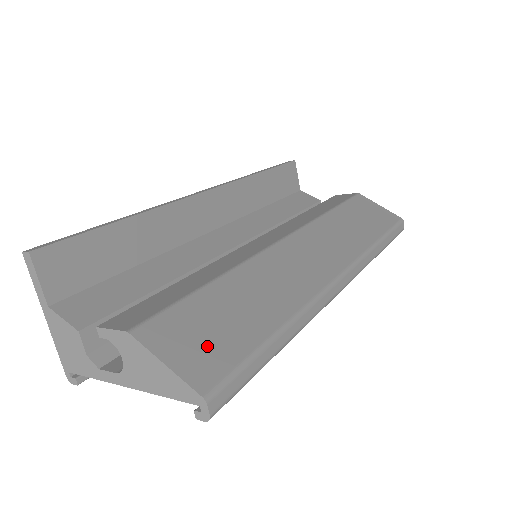
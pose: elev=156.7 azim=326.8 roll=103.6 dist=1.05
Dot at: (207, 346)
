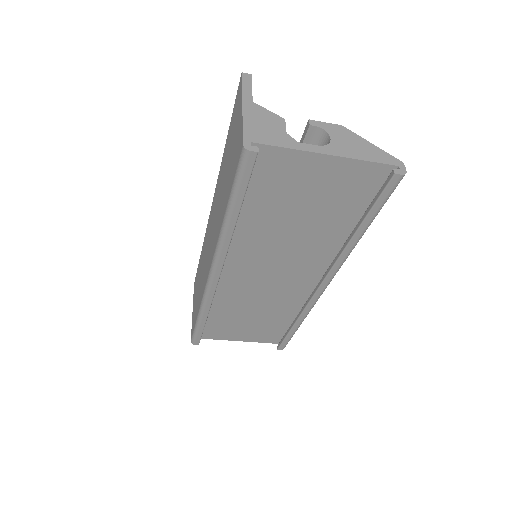
Dot at: occluded
